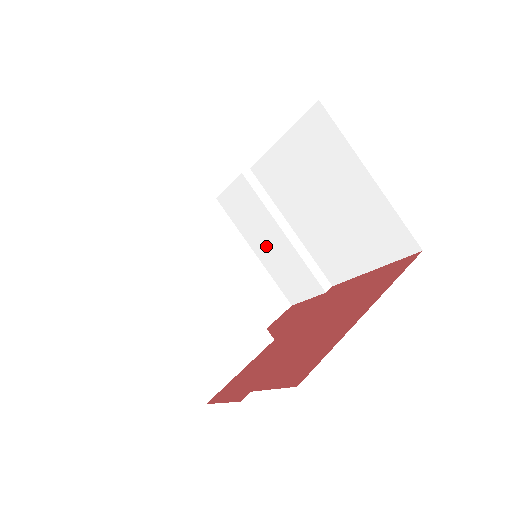
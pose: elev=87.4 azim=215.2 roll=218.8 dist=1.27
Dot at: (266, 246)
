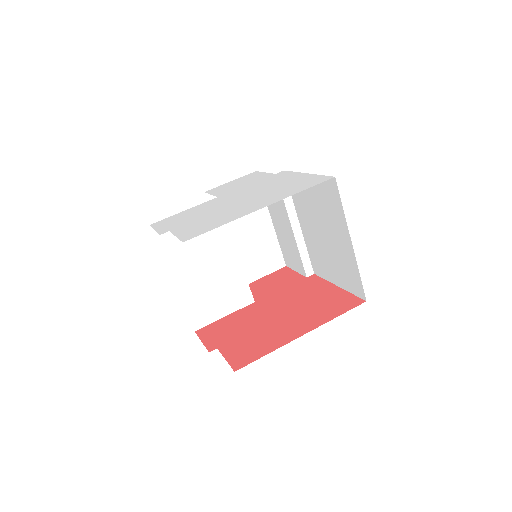
Dot at: (280, 224)
